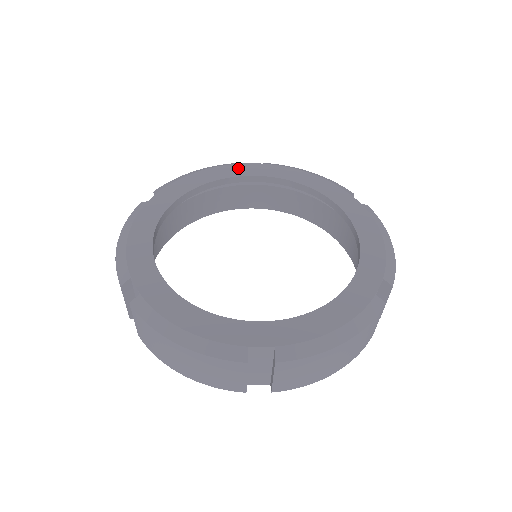
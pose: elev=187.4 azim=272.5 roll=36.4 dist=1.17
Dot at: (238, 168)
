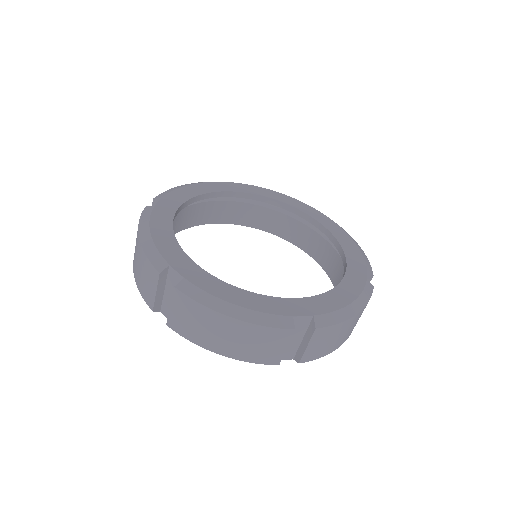
Dot at: (222, 185)
